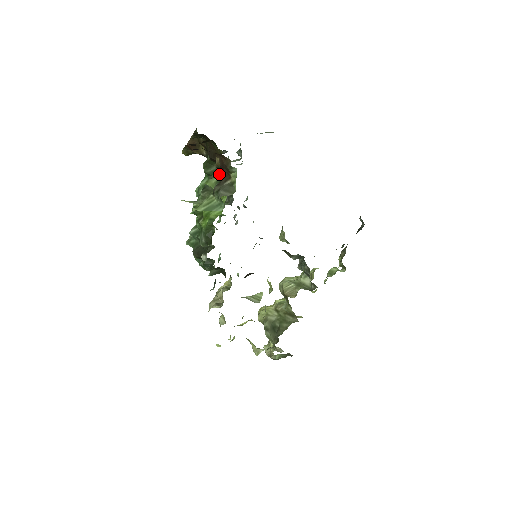
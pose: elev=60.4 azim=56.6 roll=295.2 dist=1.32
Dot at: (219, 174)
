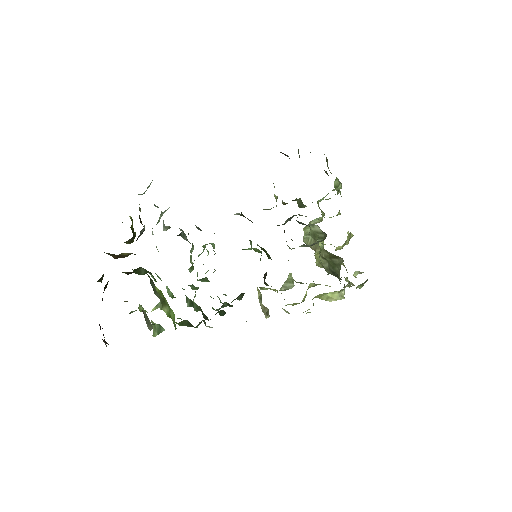
Dot at: occluded
